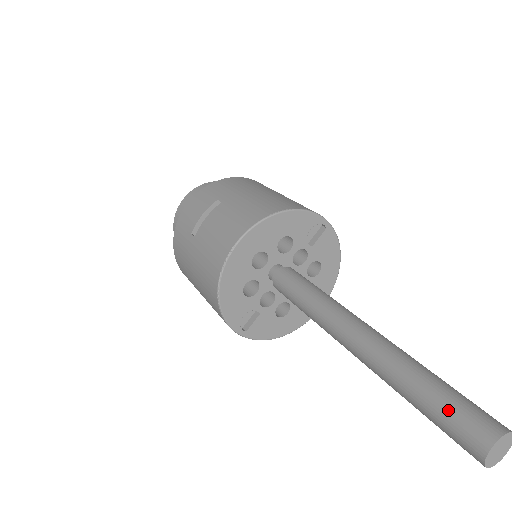
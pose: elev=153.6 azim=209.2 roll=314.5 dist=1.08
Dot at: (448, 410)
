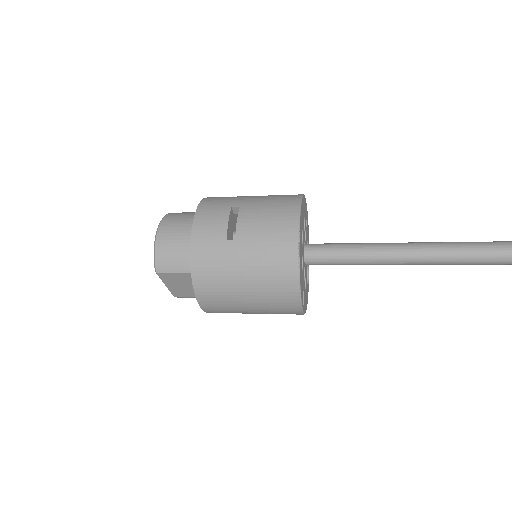
Dot at: (490, 247)
